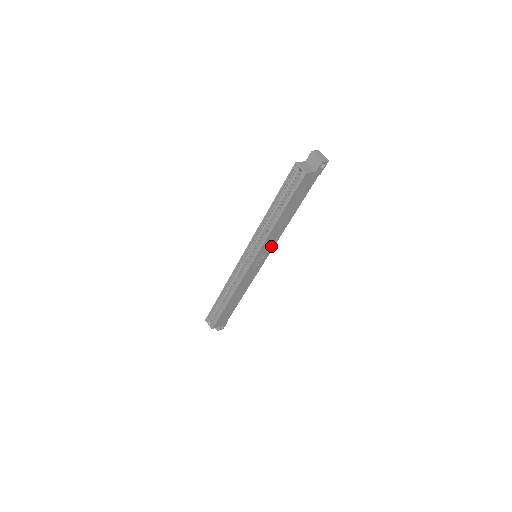
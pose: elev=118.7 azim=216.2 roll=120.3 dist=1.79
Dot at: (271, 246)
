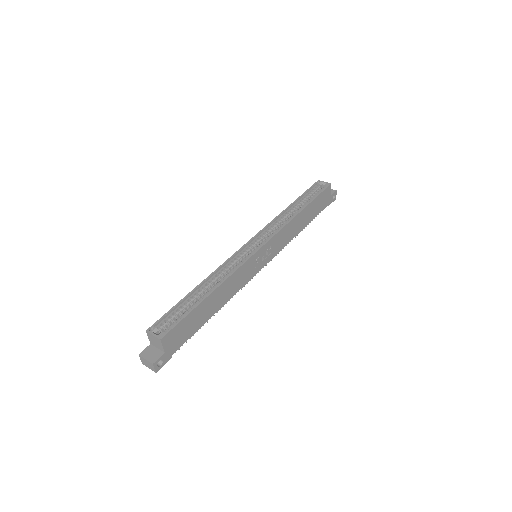
Dot at: (277, 249)
